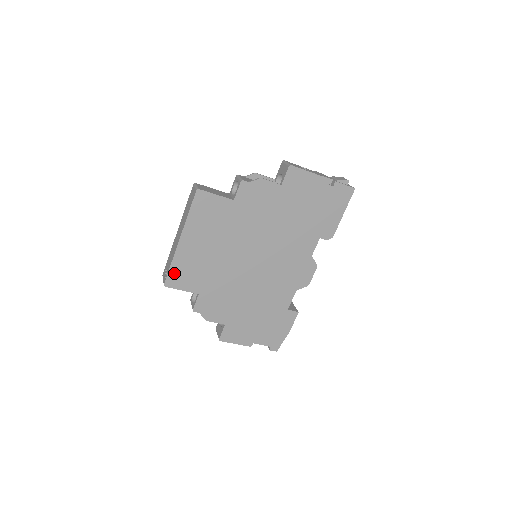
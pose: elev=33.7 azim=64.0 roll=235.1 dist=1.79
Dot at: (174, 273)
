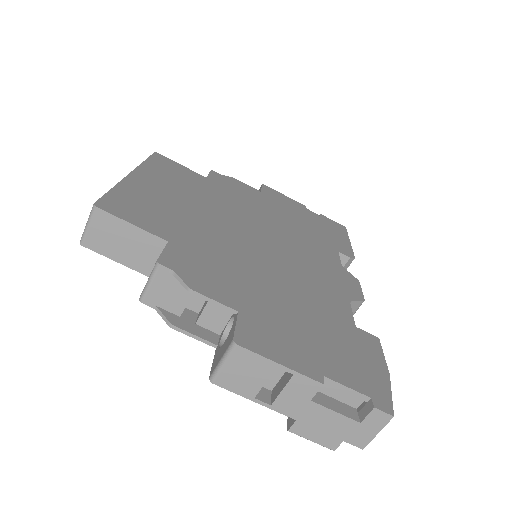
Dot at: (117, 199)
